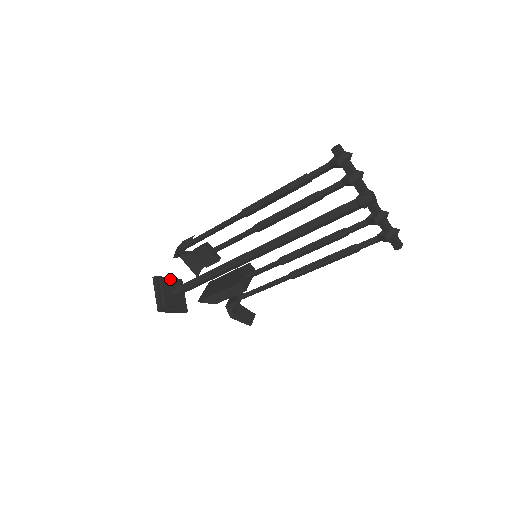
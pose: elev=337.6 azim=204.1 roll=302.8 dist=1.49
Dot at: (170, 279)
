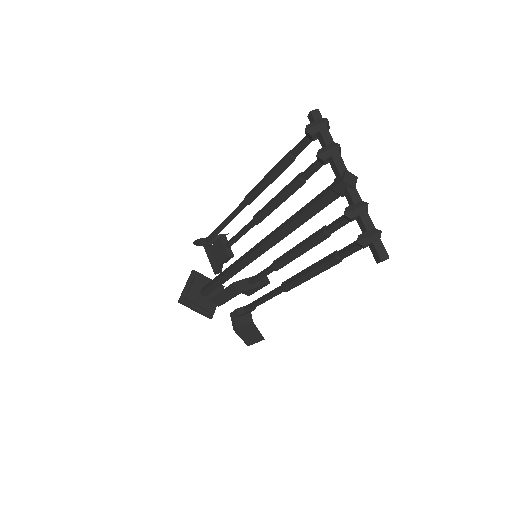
Dot at: (207, 279)
